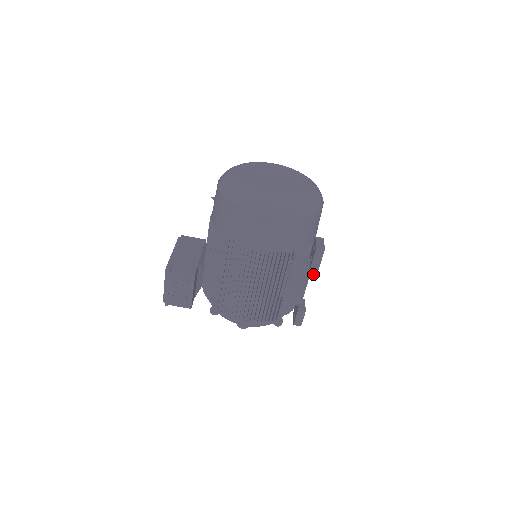
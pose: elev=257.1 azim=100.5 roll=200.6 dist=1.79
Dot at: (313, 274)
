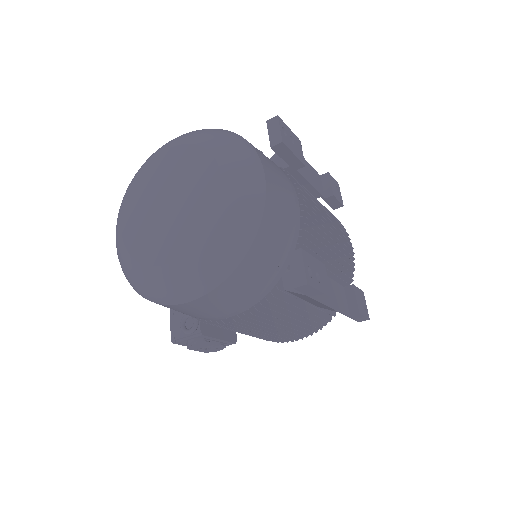
Dot at: (324, 299)
